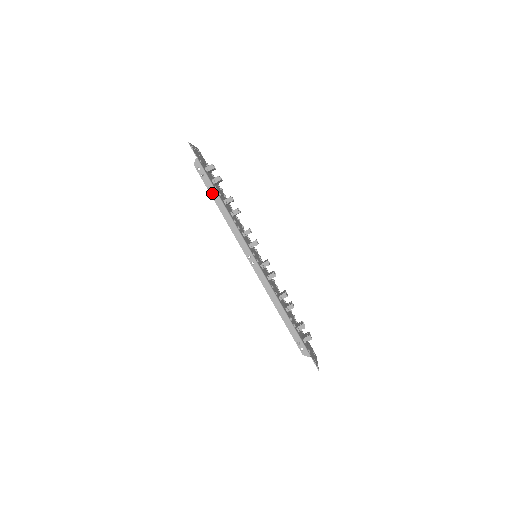
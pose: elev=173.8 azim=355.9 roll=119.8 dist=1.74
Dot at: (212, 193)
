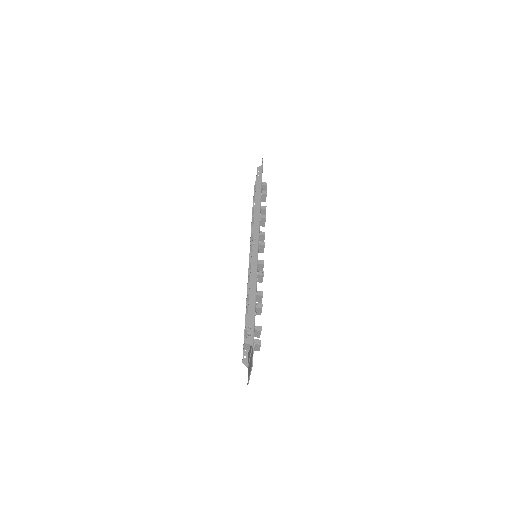
Dot at: (257, 188)
